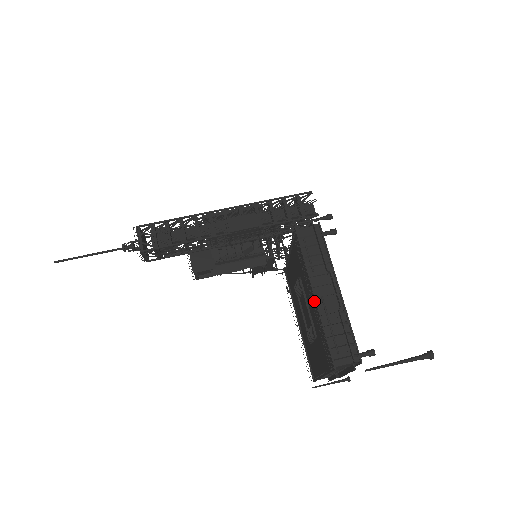
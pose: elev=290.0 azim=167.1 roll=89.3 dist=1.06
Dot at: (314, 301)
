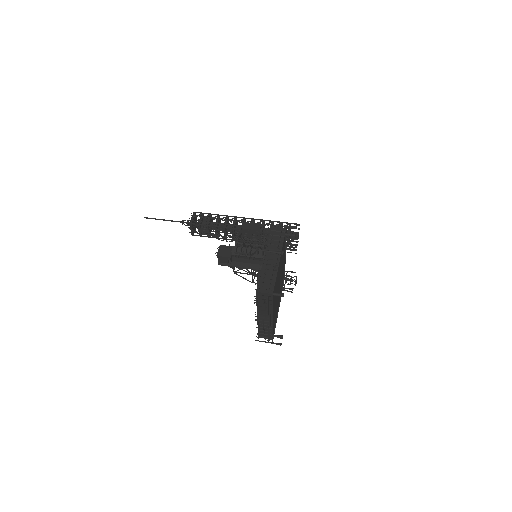
Dot at: (263, 260)
